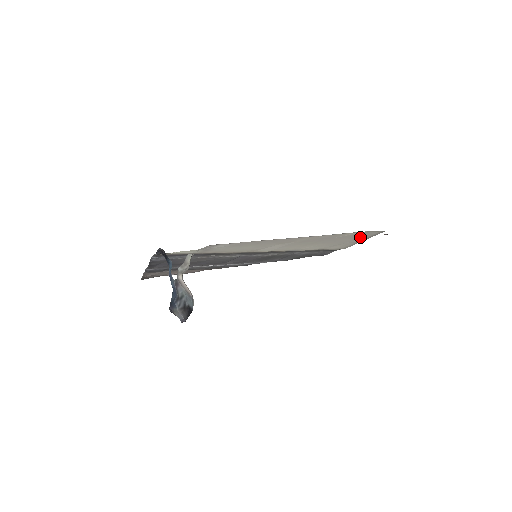
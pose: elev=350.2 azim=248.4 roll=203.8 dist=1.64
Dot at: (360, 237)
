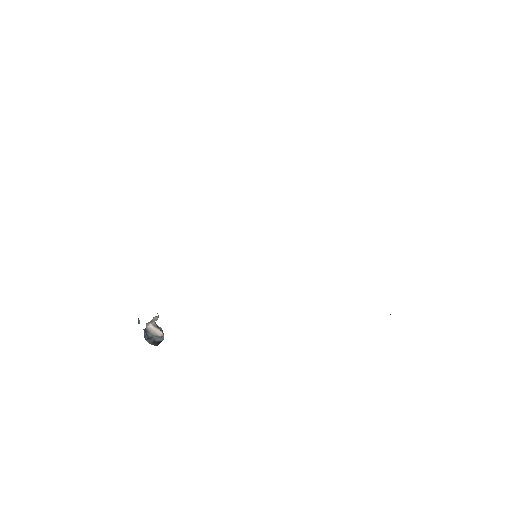
Dot at: occluded
